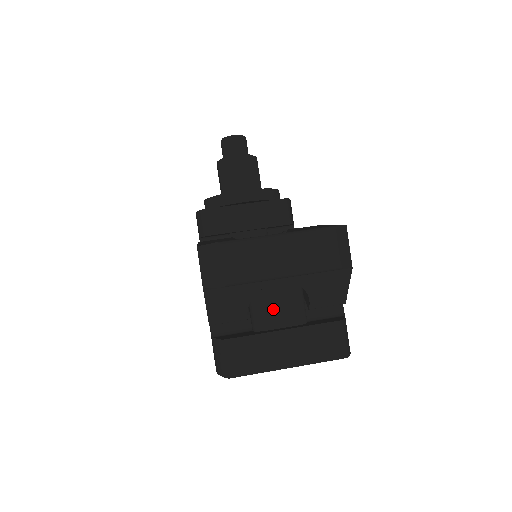
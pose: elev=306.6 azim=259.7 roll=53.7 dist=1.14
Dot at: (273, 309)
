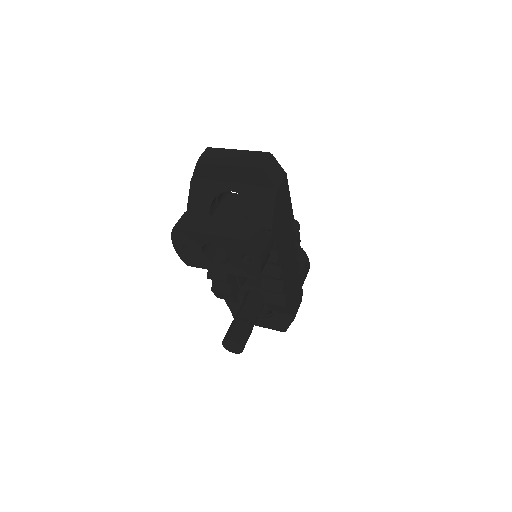
Dot at: (224, 213)
